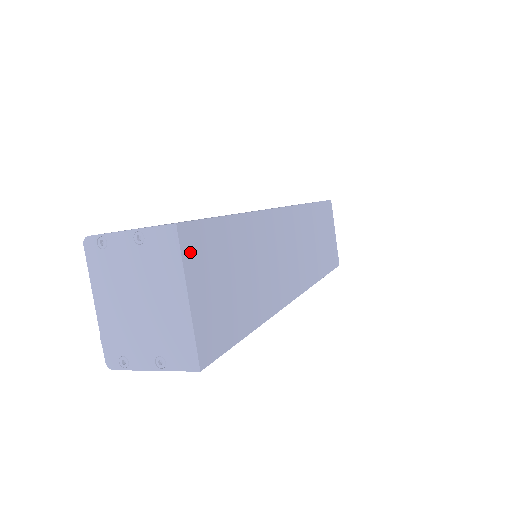
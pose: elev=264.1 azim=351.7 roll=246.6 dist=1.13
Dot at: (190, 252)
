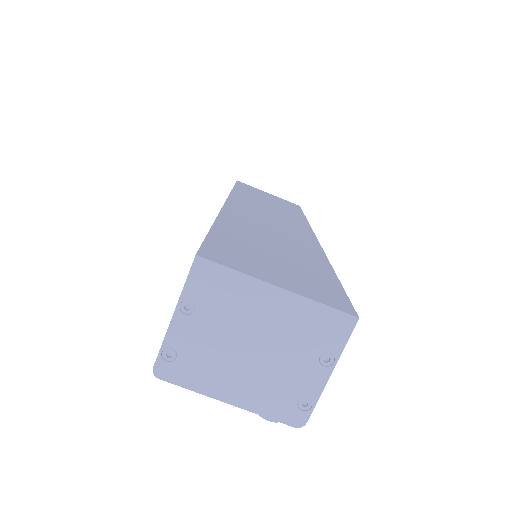
Dot at: (231, 263)
